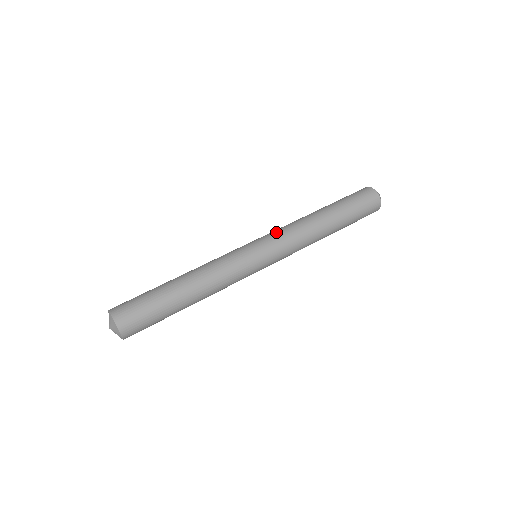
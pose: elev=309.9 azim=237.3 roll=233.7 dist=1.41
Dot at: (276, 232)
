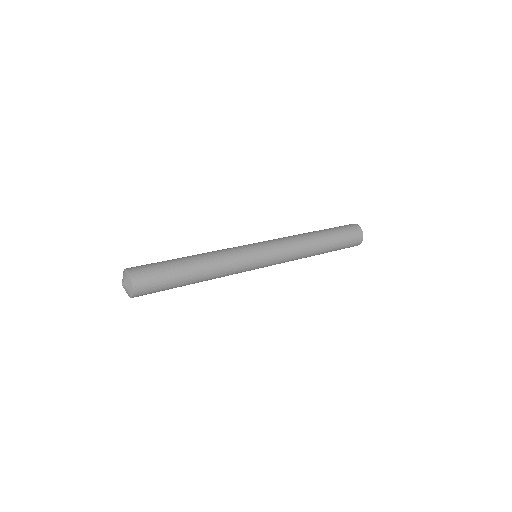
Dot at: occluded
